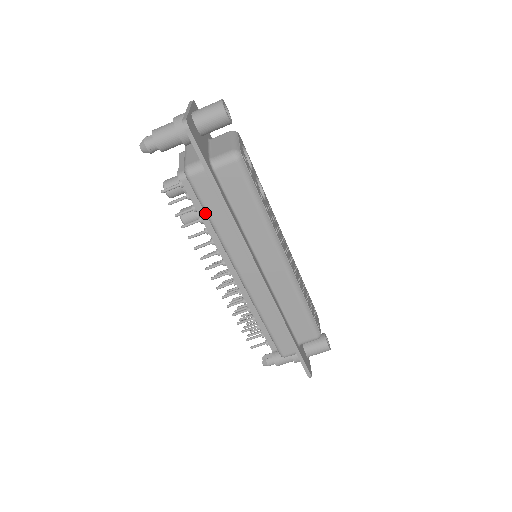
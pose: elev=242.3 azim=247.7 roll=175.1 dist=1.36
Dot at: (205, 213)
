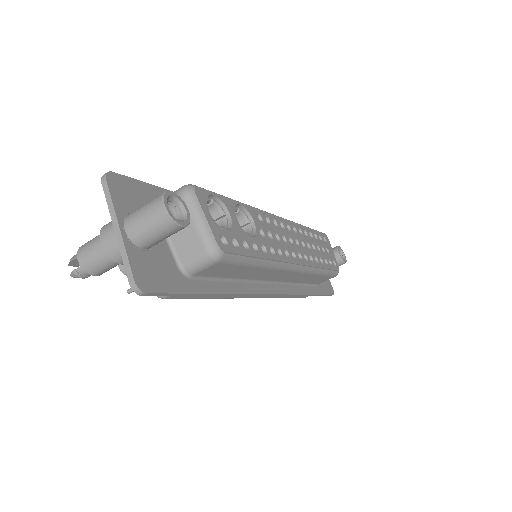
Dot at: occluded
